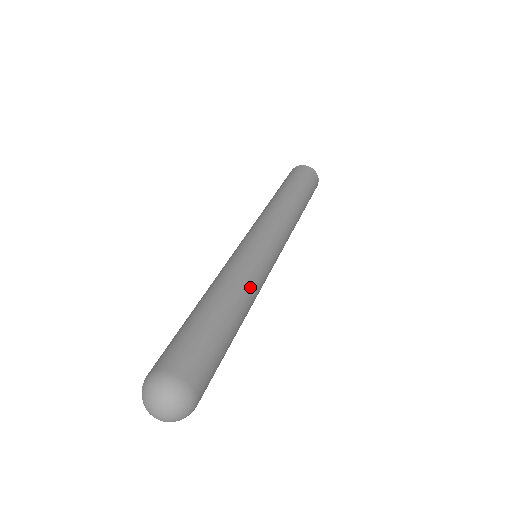
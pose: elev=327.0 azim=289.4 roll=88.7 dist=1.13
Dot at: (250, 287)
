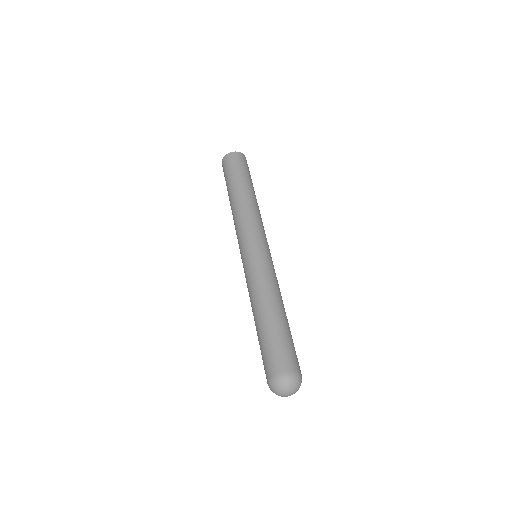
Dot at: (277, 287)
